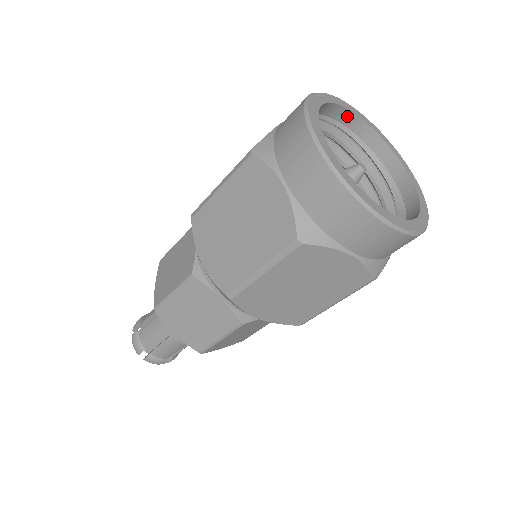
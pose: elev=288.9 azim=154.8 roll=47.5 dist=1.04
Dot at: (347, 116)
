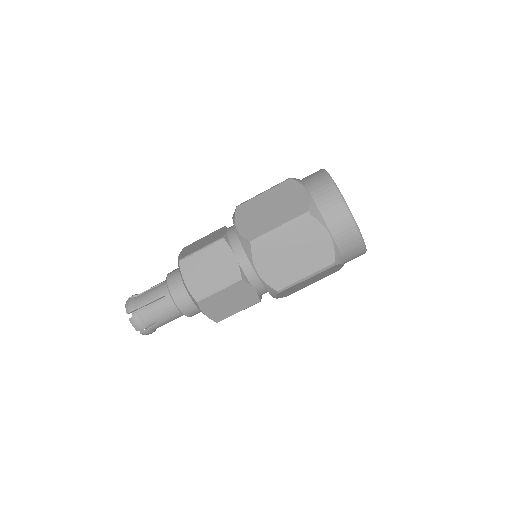
Dot at: occluded
